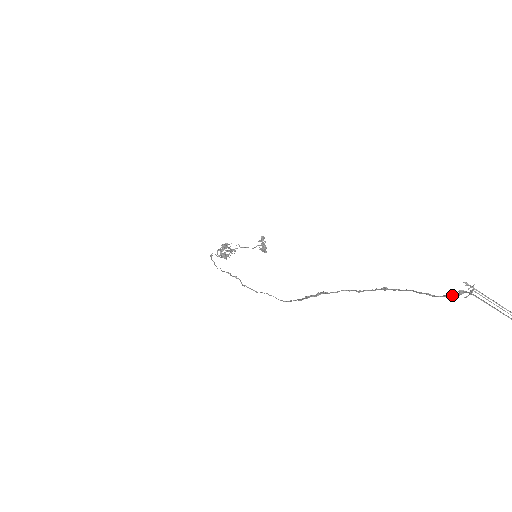
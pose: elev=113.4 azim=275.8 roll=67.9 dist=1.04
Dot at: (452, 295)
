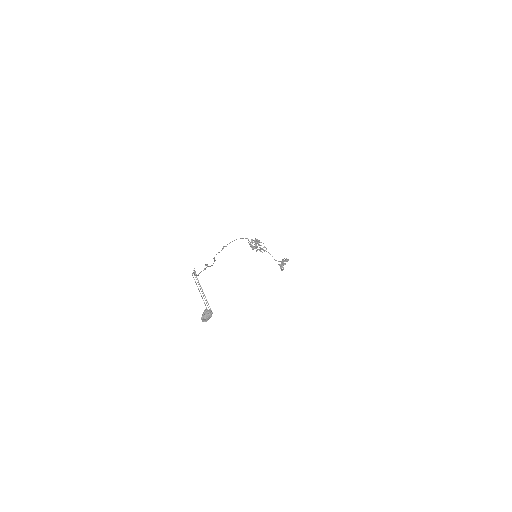
Dot at: (196, 275)
